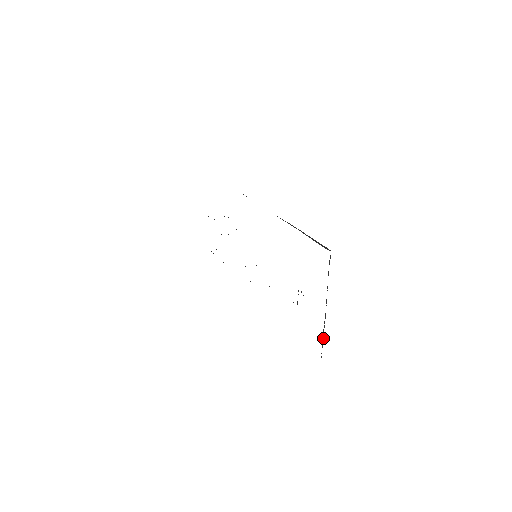
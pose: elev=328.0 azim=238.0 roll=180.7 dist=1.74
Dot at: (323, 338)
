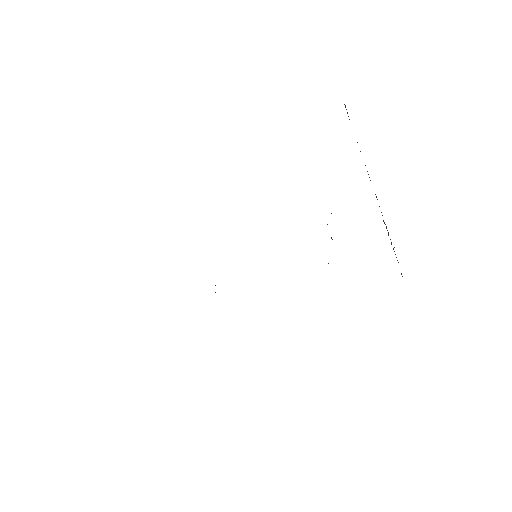
Dot at: occluded
